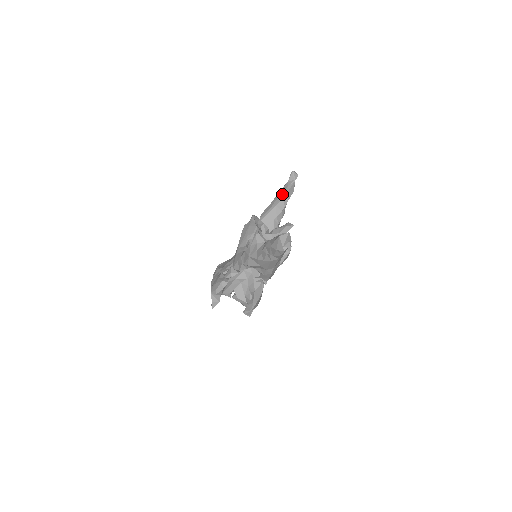
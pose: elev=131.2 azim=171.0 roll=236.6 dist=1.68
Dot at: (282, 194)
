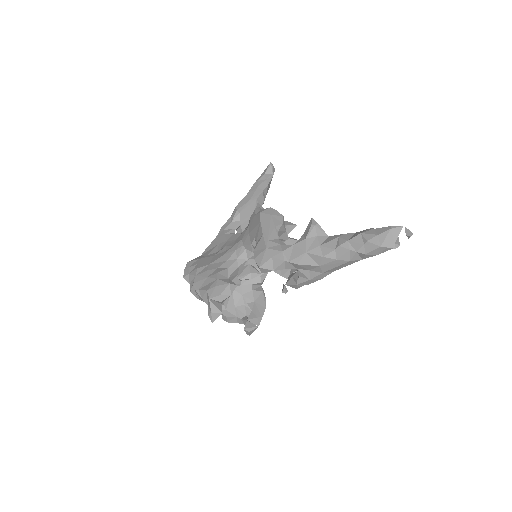
Dot at: (261, 187)
